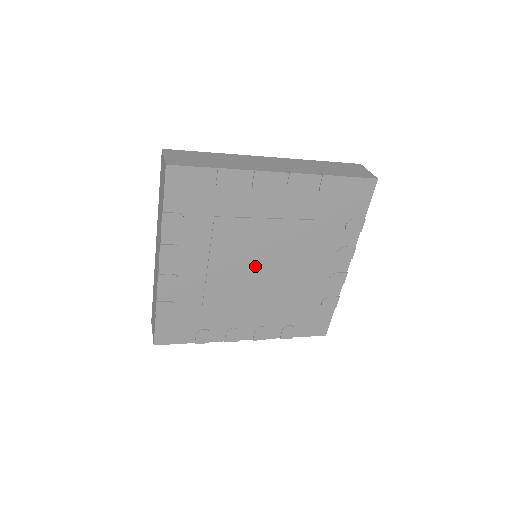
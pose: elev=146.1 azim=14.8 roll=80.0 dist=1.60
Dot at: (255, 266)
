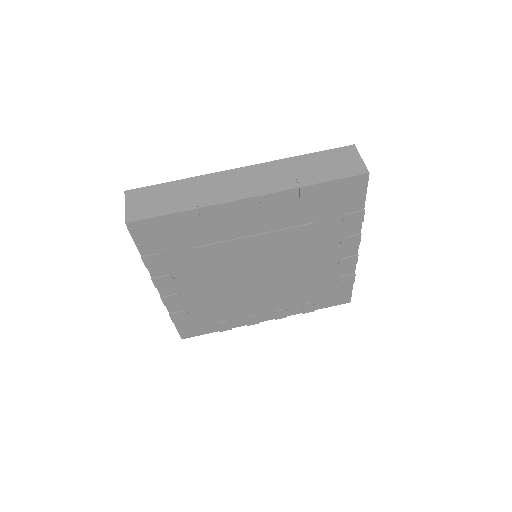
Dot at: (253, 272)
